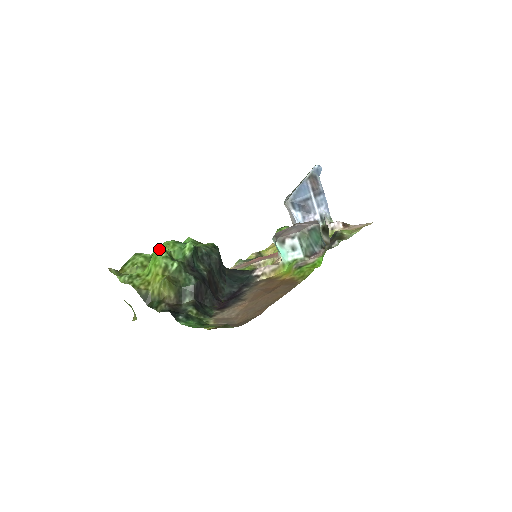
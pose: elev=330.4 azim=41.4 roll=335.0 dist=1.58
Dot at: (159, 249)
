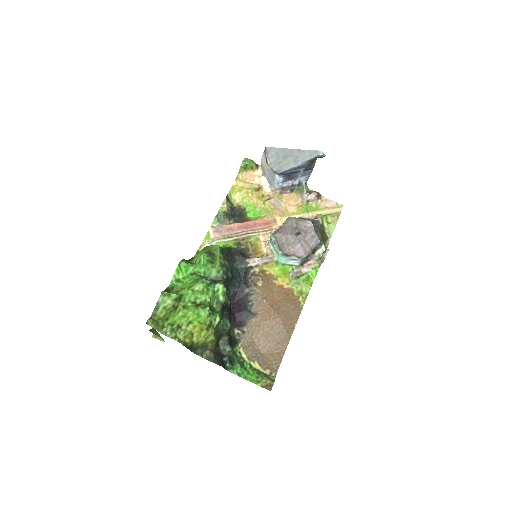
Dot at: (190, 291)
